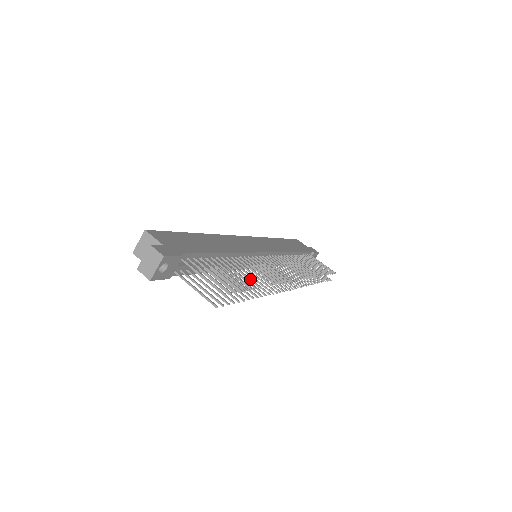
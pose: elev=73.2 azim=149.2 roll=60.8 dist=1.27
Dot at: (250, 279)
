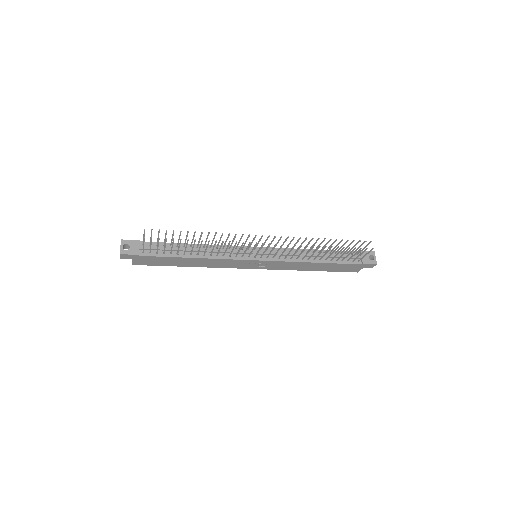
Dot at: (193, 235)
